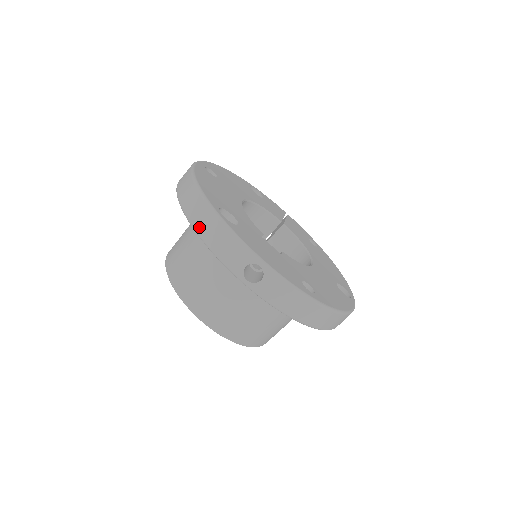
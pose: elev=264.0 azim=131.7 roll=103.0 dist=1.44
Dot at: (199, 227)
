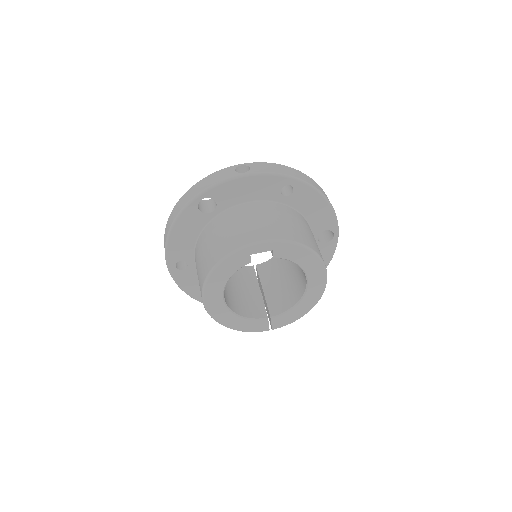
Dot at: (194, 195)
